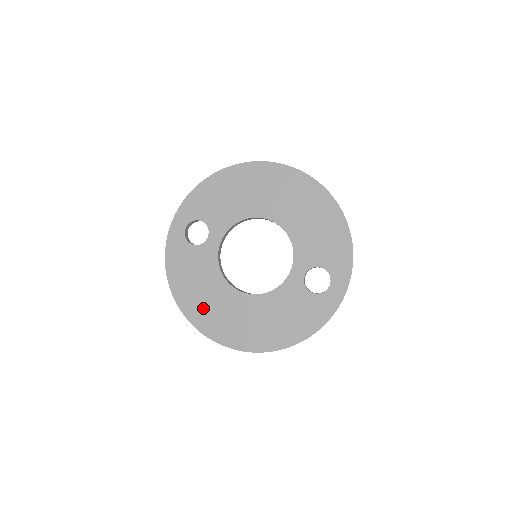
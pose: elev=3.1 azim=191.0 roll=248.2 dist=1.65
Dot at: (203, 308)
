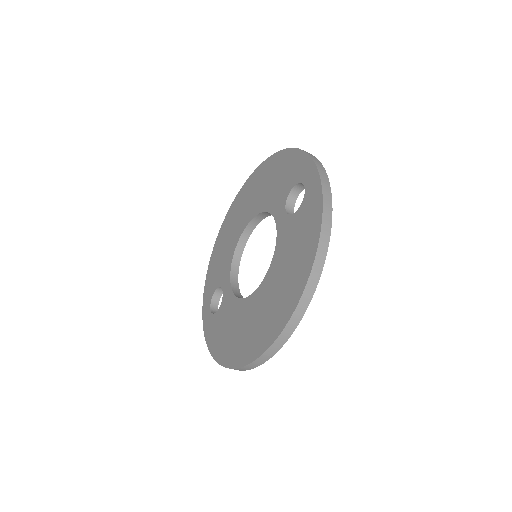
Dot at: (241, 342)
